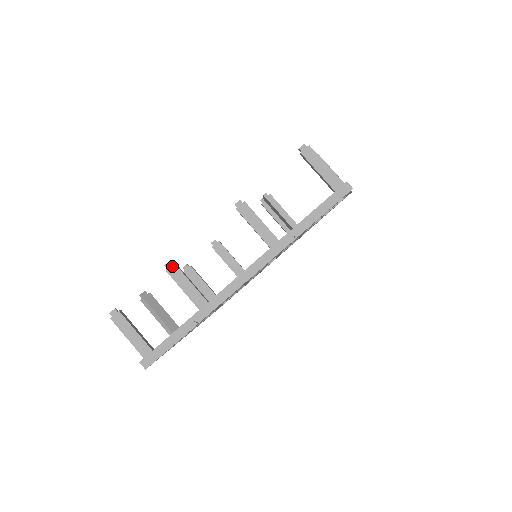
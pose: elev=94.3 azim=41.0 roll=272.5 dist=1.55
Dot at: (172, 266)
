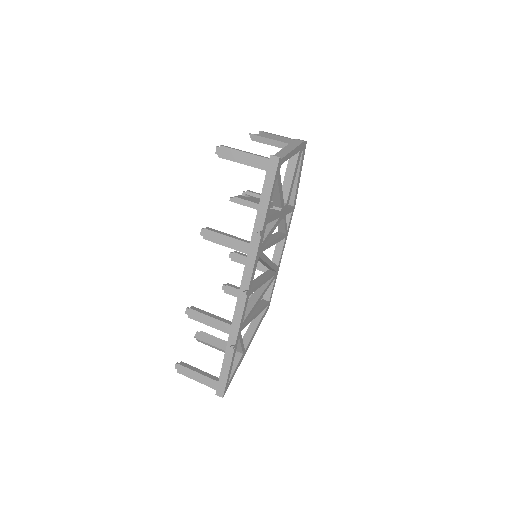
Dot at: (190, 311)
